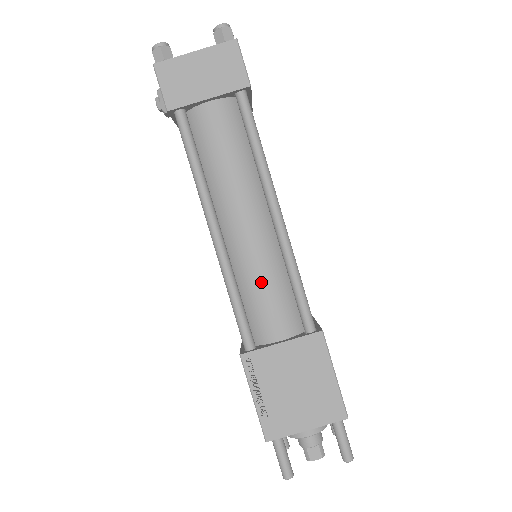
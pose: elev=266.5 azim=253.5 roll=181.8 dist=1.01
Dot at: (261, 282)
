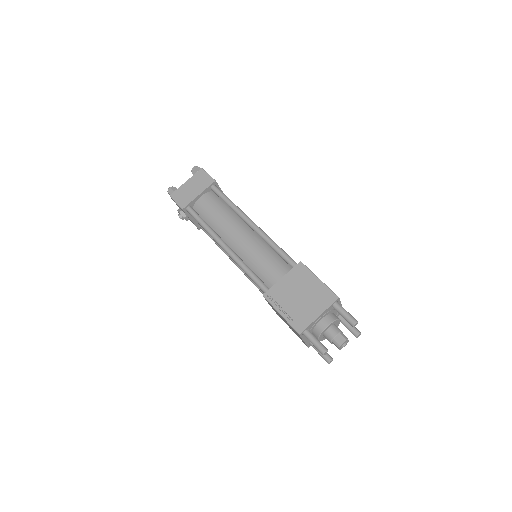
Dot at: (258, 257)
